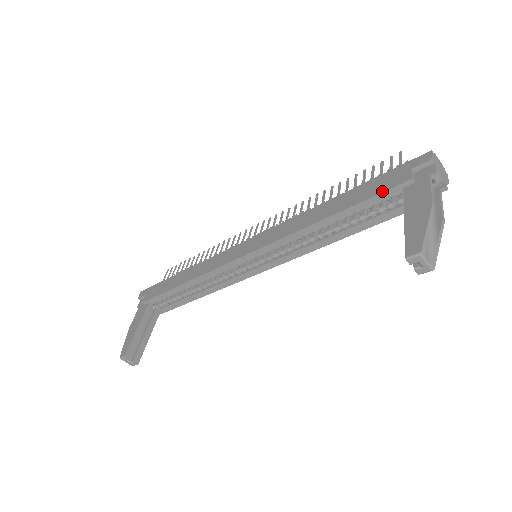
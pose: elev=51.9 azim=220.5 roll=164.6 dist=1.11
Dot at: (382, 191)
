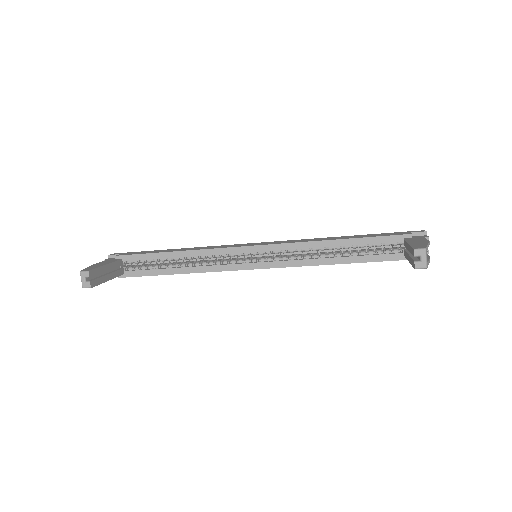
Dot at: (388, 235)
